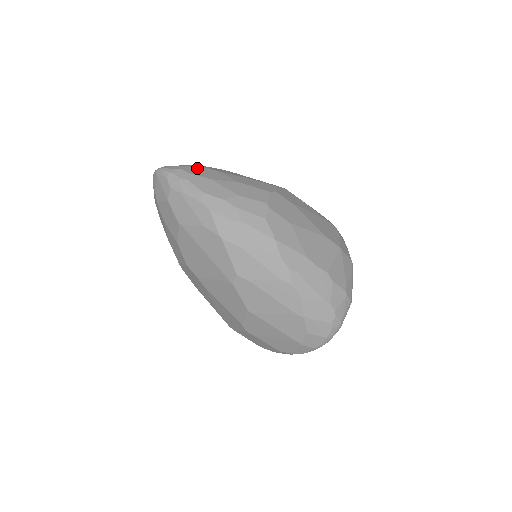
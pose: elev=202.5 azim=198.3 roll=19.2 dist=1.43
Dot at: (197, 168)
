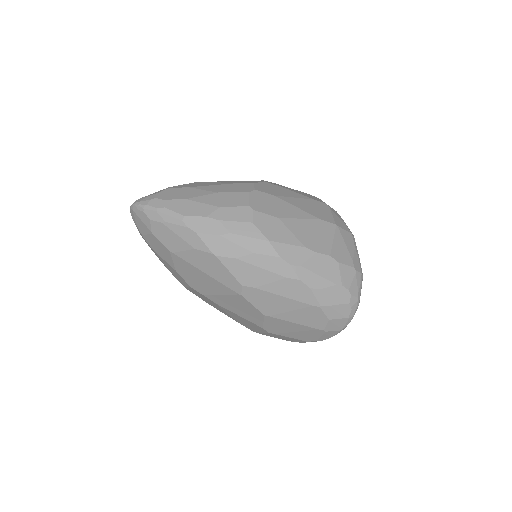
Dot at: (170, 191)
